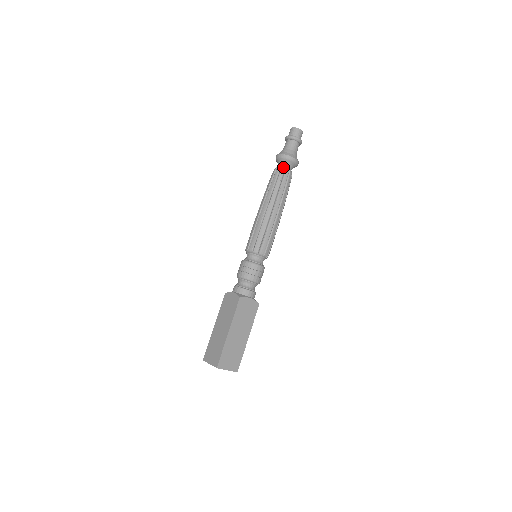
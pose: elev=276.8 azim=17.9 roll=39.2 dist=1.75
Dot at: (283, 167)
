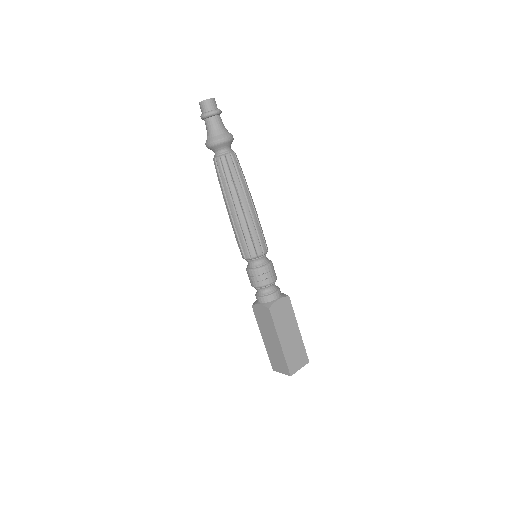
Dot at: (221, 154)
